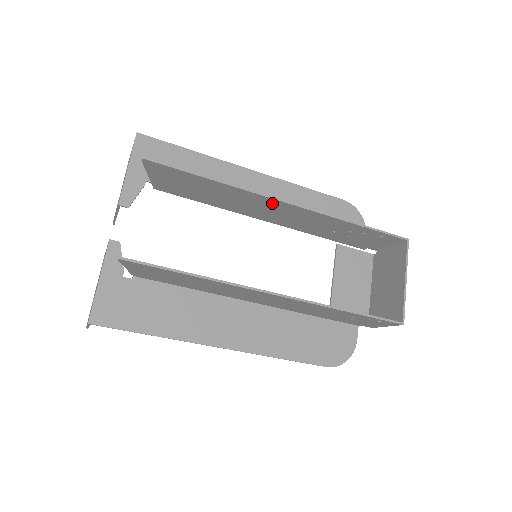
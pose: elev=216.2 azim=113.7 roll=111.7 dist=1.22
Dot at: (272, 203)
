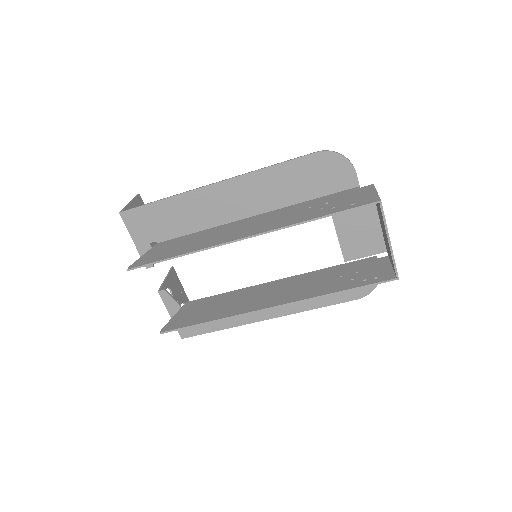
Dot at: (234, 238)
